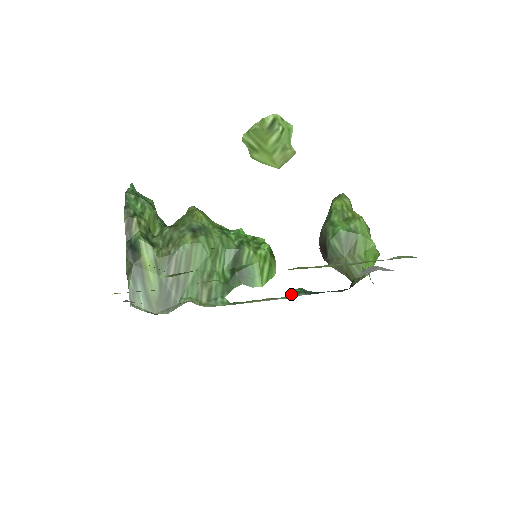
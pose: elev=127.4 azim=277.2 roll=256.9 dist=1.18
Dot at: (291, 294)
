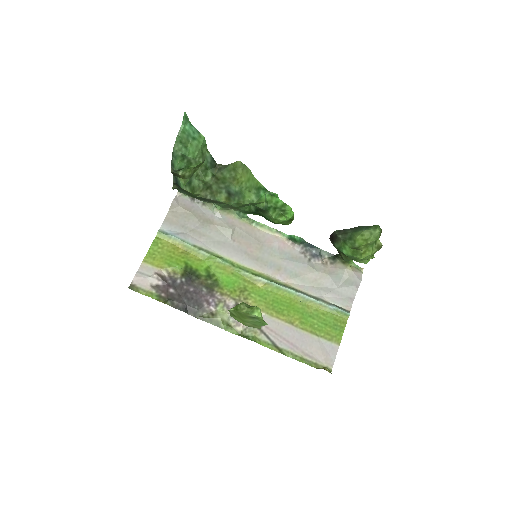
Dot at: (291, 238)
